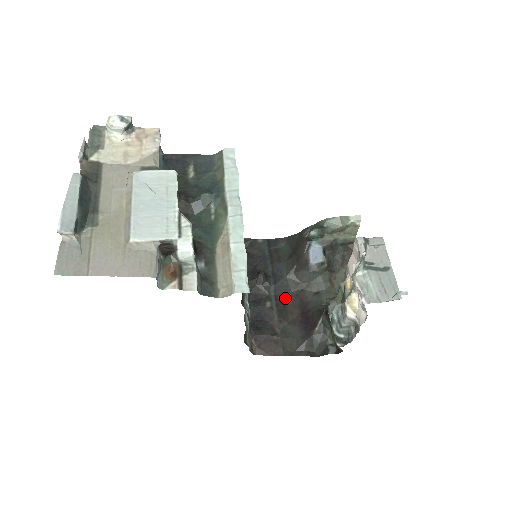
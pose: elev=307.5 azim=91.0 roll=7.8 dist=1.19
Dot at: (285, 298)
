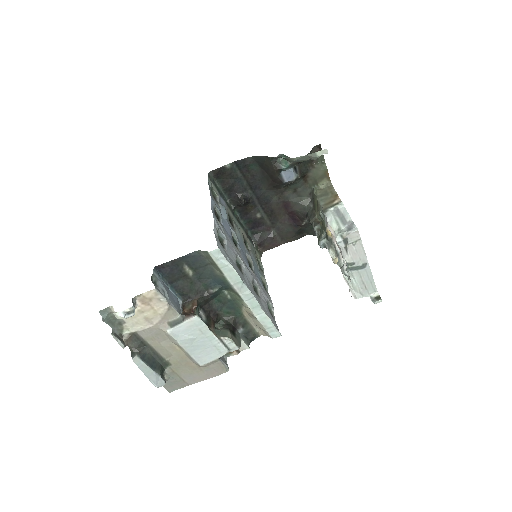
Dot at: (270, 205)
